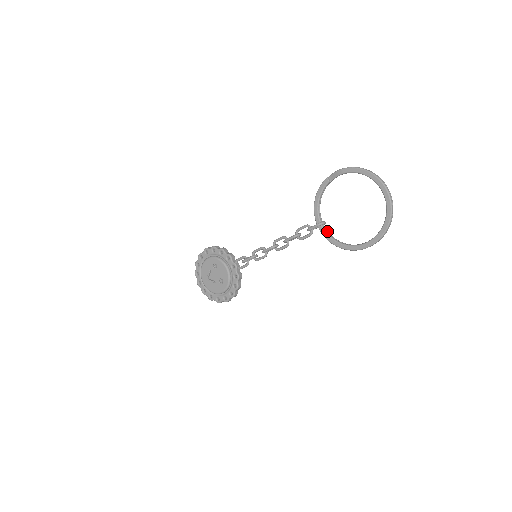
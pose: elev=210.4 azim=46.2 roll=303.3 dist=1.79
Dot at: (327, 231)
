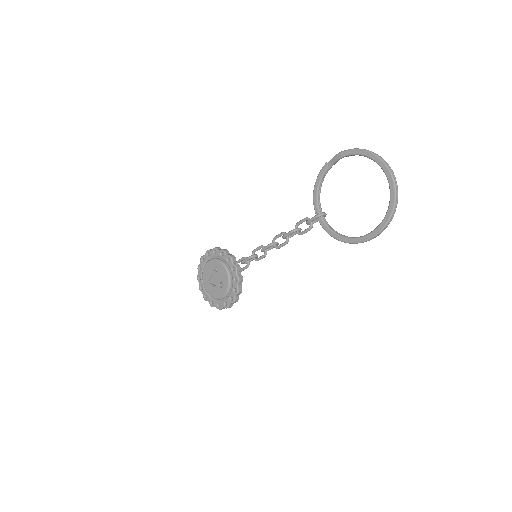
Dot at: (327, 223)
